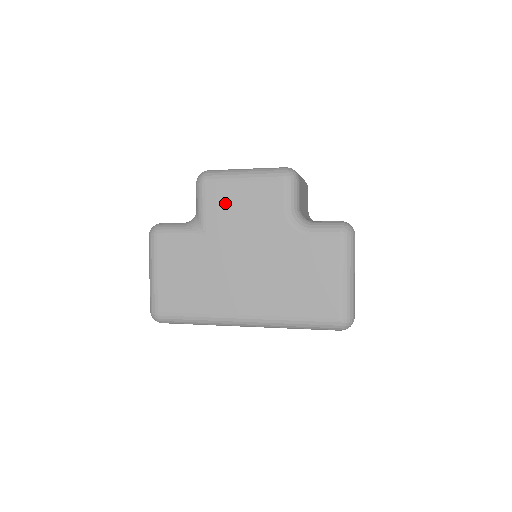
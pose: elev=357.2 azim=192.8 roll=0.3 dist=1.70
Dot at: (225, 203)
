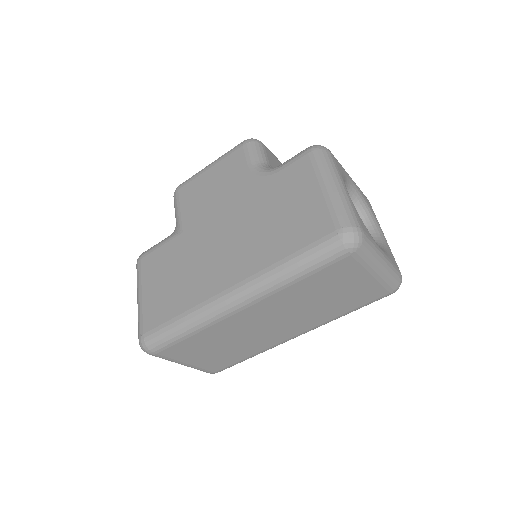
Dot at: (196, 195)
